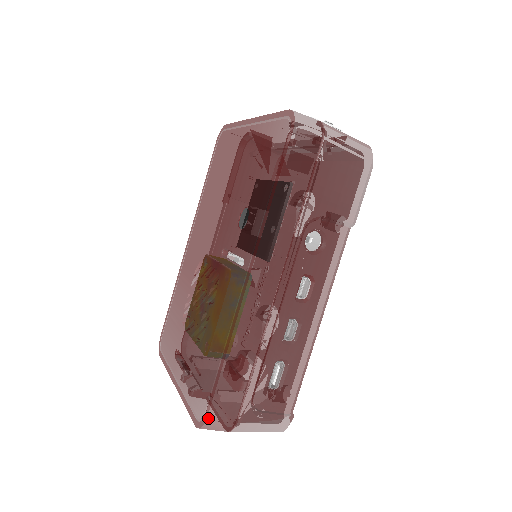
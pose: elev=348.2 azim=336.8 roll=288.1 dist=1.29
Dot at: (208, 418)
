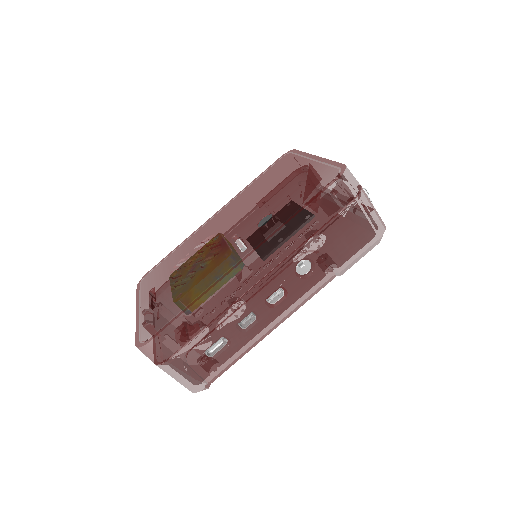
Dot at: (149, 343)
